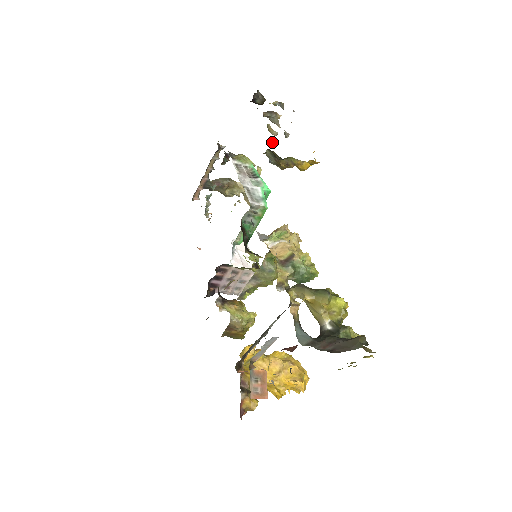
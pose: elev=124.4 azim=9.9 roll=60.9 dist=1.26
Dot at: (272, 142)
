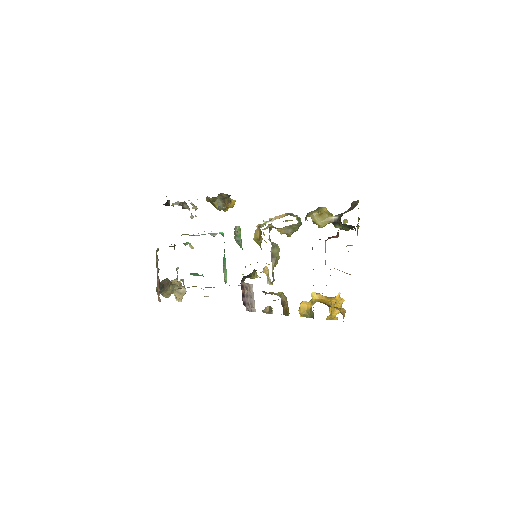
Dot at: occluded
